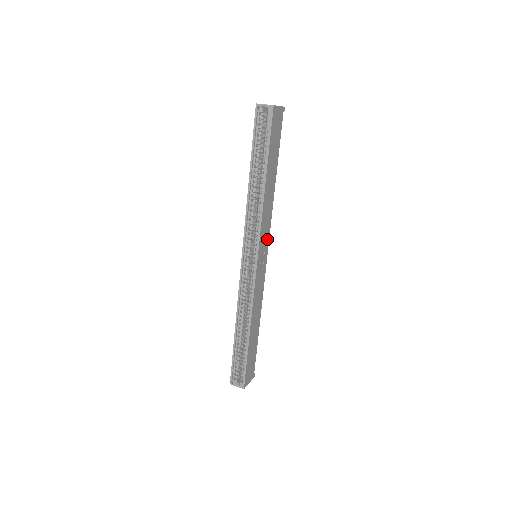
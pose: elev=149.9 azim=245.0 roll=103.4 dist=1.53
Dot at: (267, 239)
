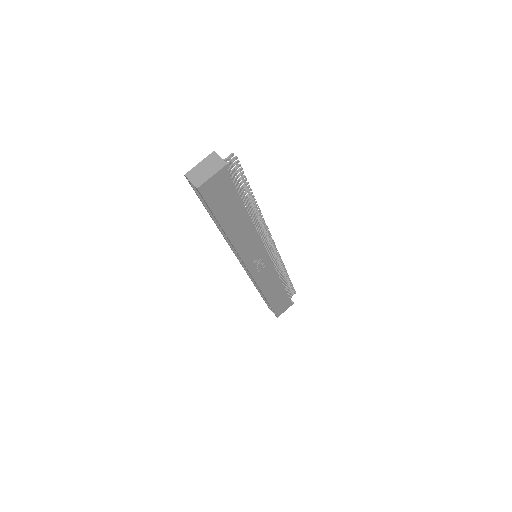
Dot at: (260, 250)
